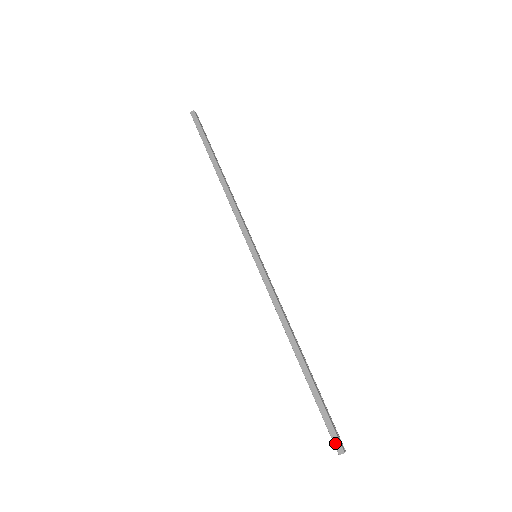
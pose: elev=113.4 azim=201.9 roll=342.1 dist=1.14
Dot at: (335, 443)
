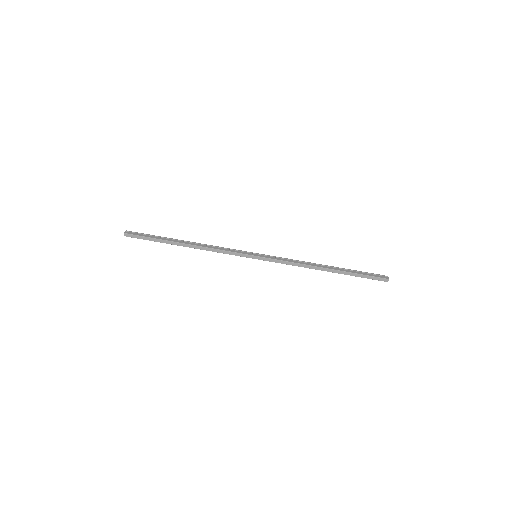
Dot at: (382, 280)
